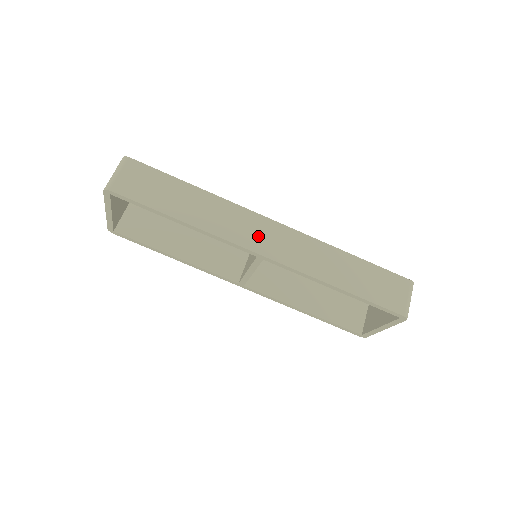
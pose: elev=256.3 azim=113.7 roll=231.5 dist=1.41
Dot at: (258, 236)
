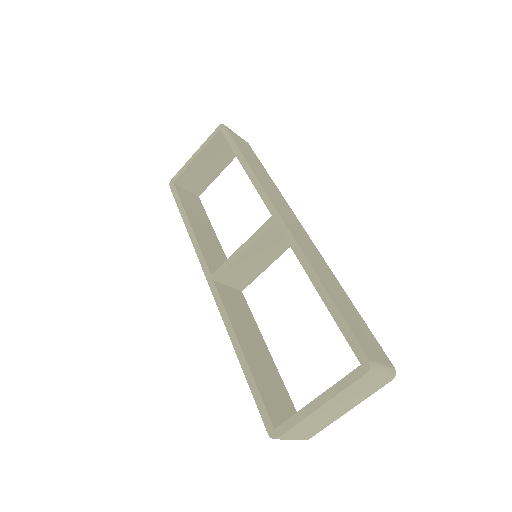
Dot at: (286, 213)
